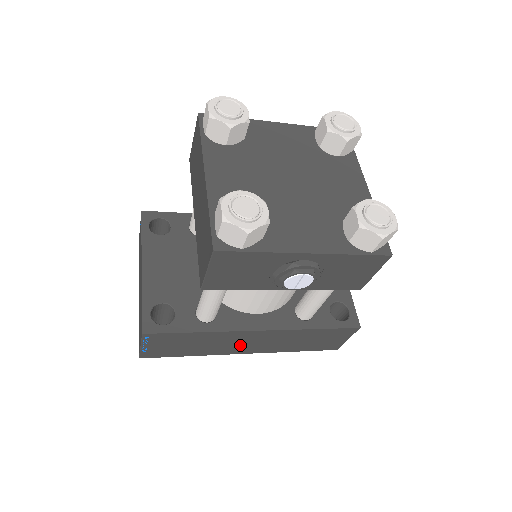
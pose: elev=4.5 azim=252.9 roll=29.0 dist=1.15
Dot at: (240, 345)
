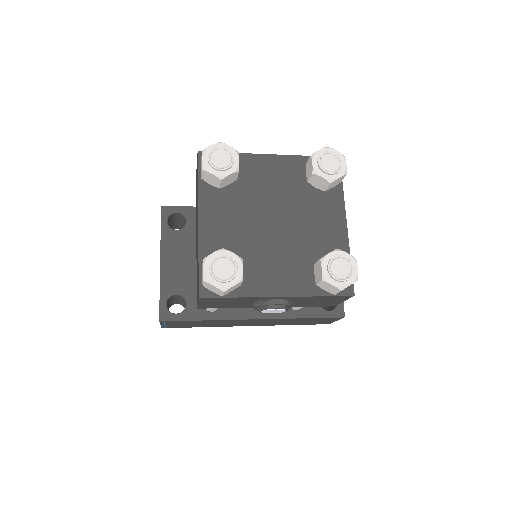
Dot at: (242, 323)
